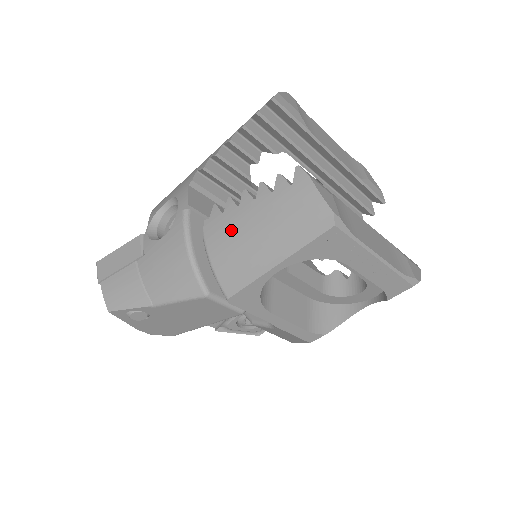
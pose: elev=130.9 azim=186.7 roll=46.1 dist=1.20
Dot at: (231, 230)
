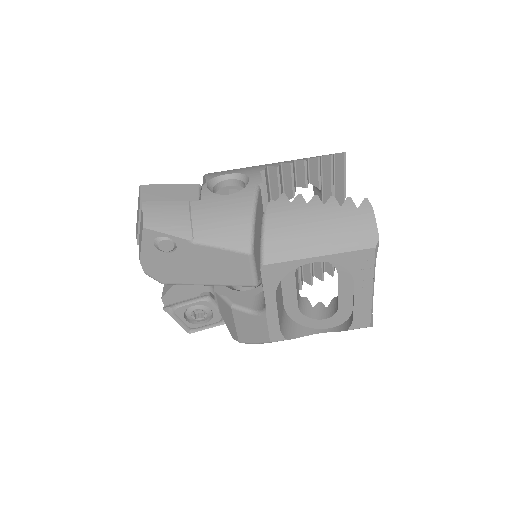
Dot at: (295, 216)
